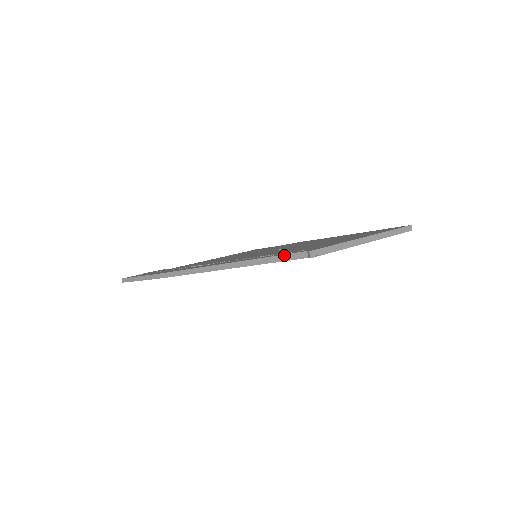
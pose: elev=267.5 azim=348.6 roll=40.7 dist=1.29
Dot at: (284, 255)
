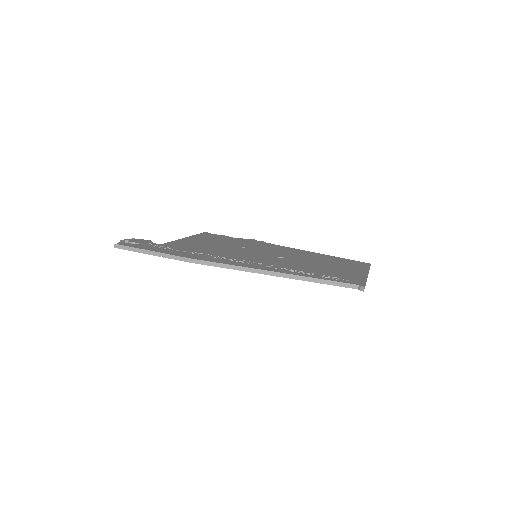
Dot at: (338, 282)
